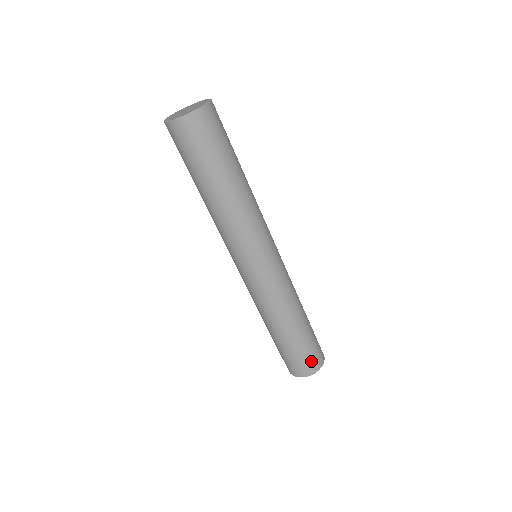
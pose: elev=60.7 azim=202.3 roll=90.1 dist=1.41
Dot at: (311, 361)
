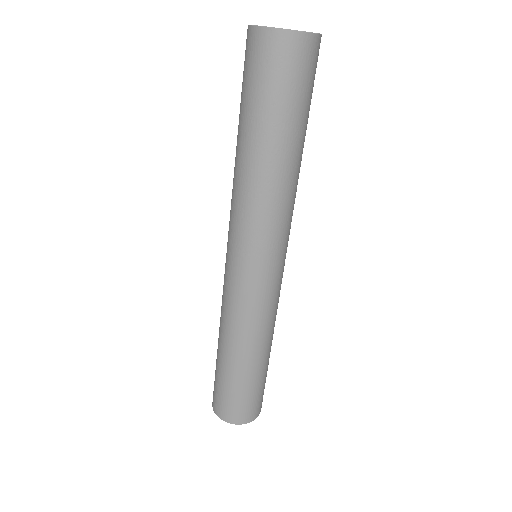
Dot at: (263, 394)
